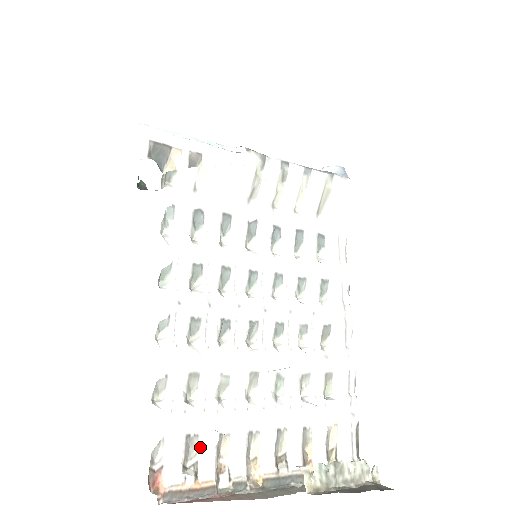
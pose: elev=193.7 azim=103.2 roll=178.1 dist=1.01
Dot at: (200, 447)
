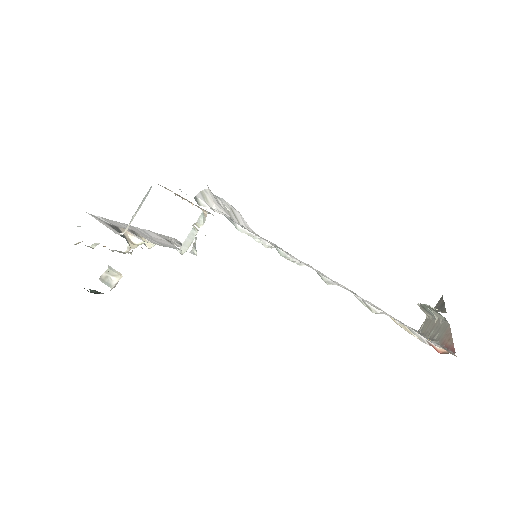
Dot at: occluded
